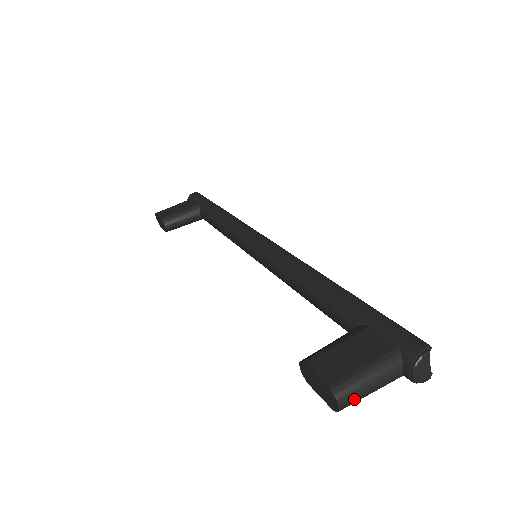
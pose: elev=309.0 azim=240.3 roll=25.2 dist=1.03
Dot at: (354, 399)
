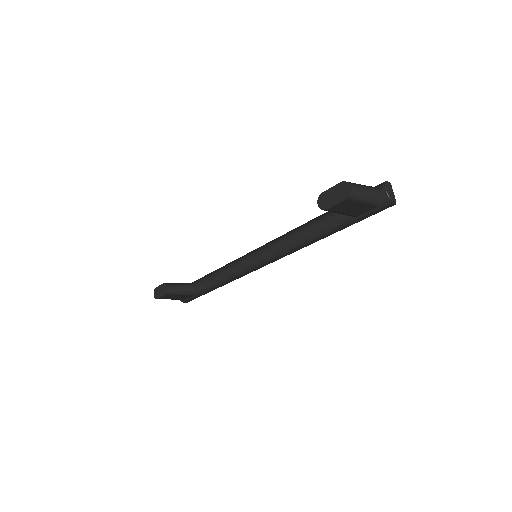
Dot at: (357, 189)
